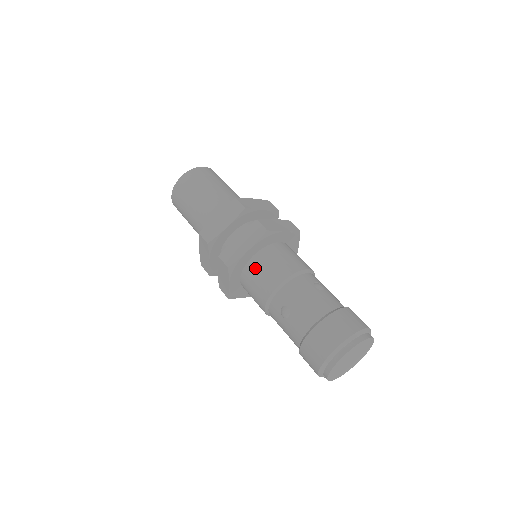
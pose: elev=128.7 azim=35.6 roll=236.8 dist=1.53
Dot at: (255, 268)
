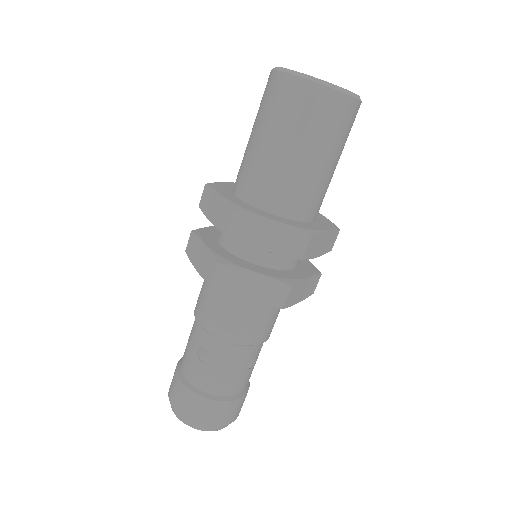
Dot at: (232, 302)
